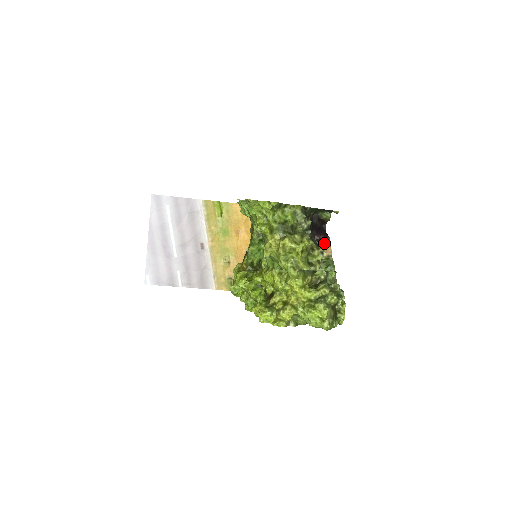
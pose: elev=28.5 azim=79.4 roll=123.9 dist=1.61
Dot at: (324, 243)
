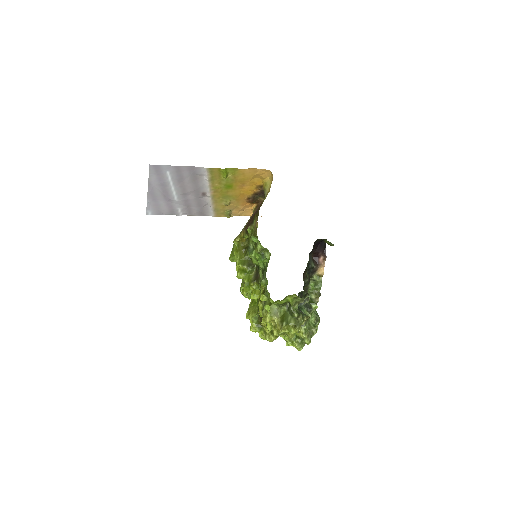
Dot at: (320, 262)
